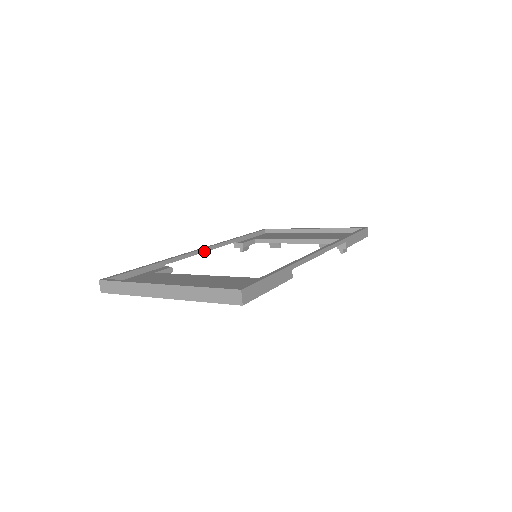
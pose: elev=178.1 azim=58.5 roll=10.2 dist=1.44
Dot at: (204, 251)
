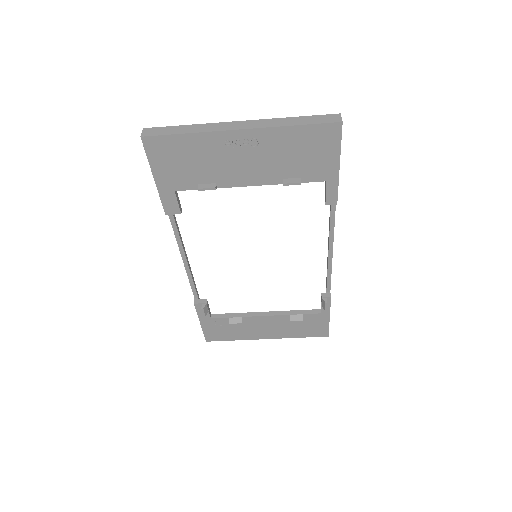
Dot at: (186, 258)
